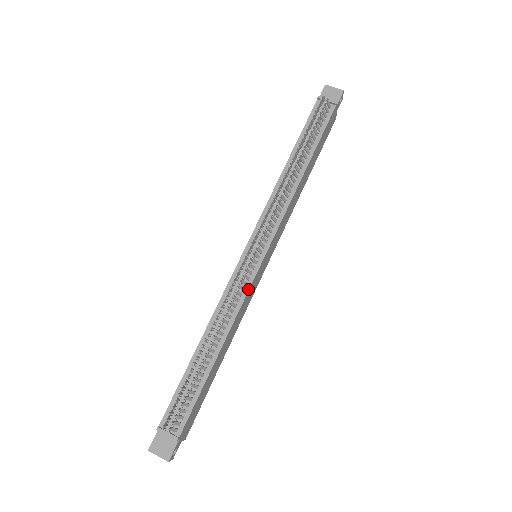
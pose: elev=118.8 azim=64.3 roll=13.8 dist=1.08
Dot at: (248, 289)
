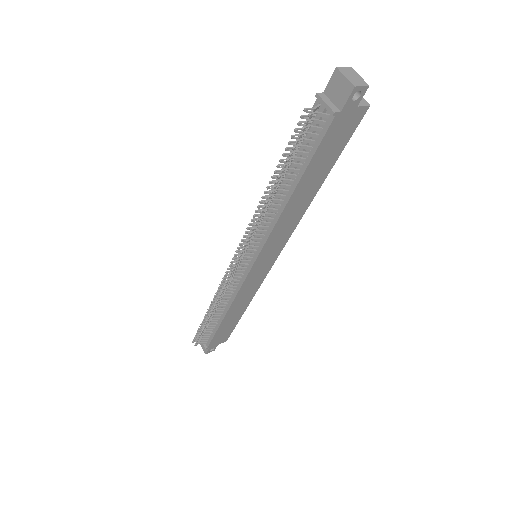
Dot at: (240, 286)
